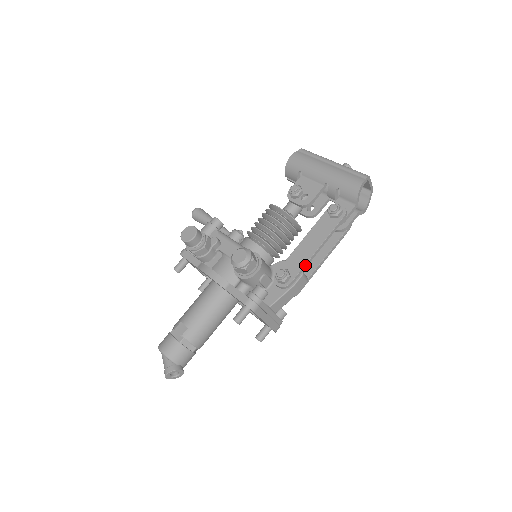
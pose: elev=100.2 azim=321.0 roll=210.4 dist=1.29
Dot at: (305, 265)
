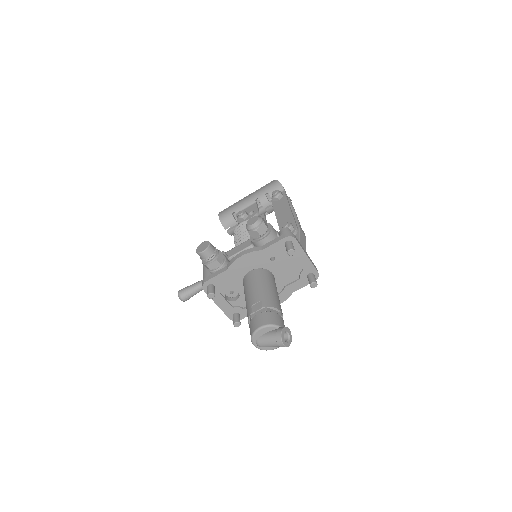
Dot at: (293, 217)
